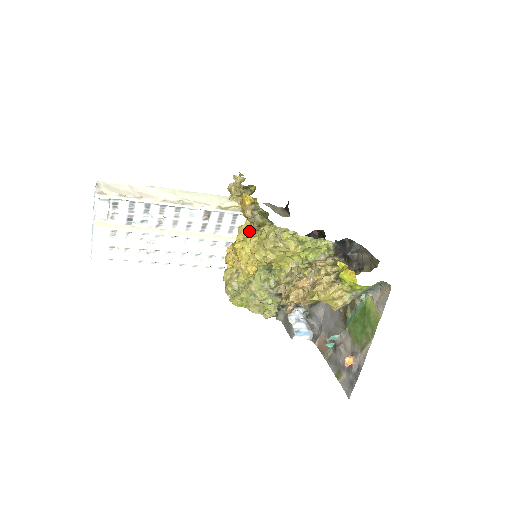
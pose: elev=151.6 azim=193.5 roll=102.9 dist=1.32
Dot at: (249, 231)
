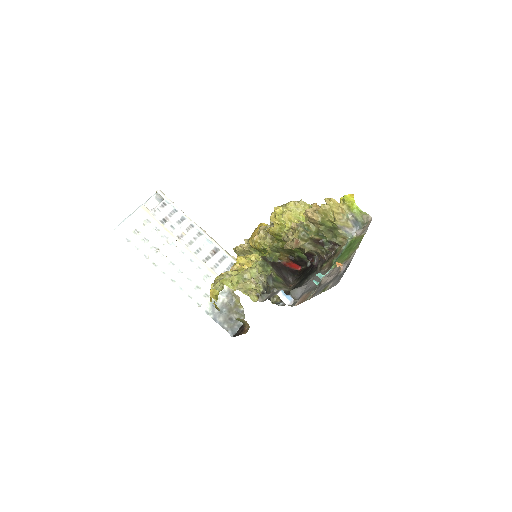
Dot at: occluded
